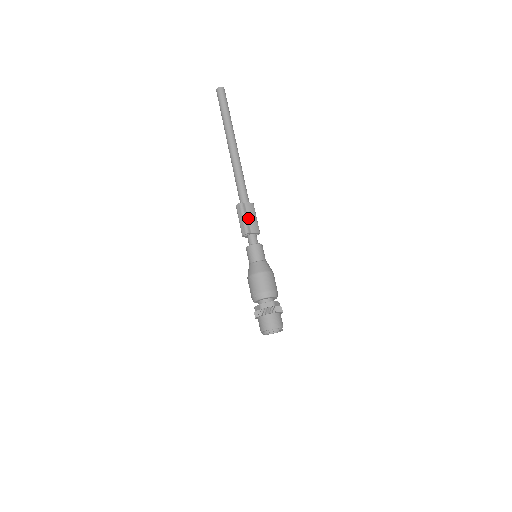
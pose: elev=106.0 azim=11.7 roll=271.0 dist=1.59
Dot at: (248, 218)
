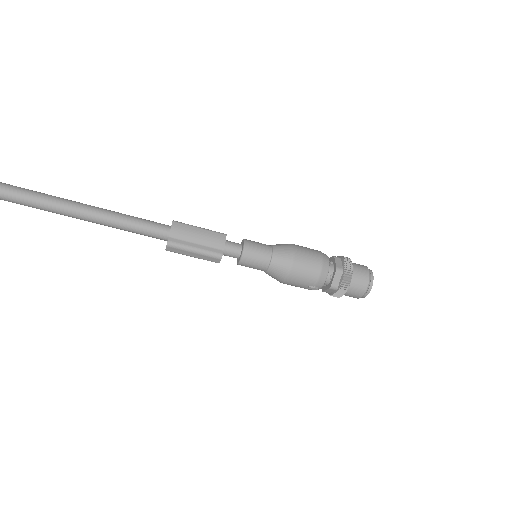
Dot at: (197, 243)
